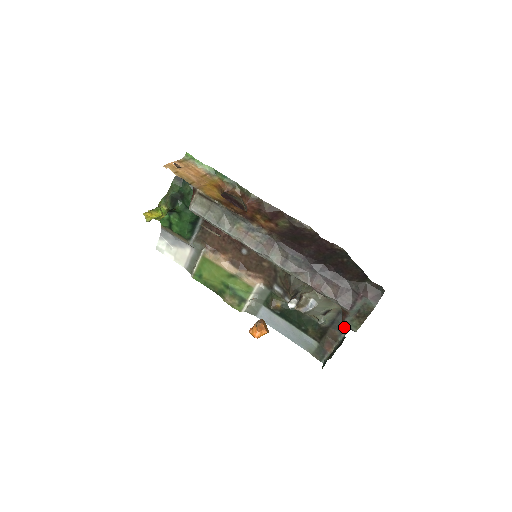
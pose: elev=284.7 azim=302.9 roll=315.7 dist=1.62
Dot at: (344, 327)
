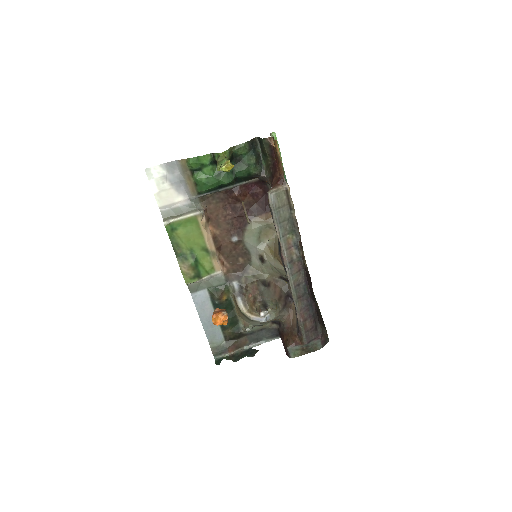
Dot at: (257, 341)
